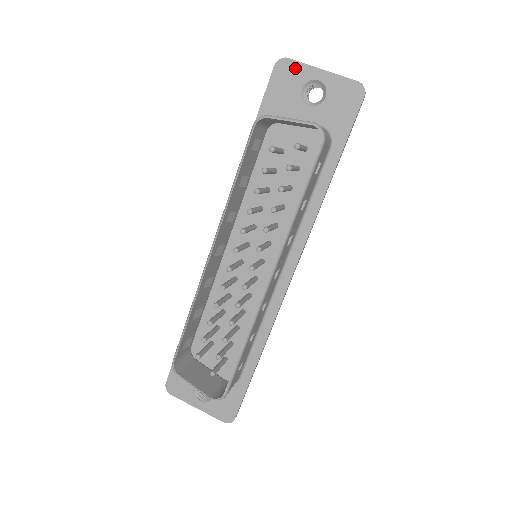
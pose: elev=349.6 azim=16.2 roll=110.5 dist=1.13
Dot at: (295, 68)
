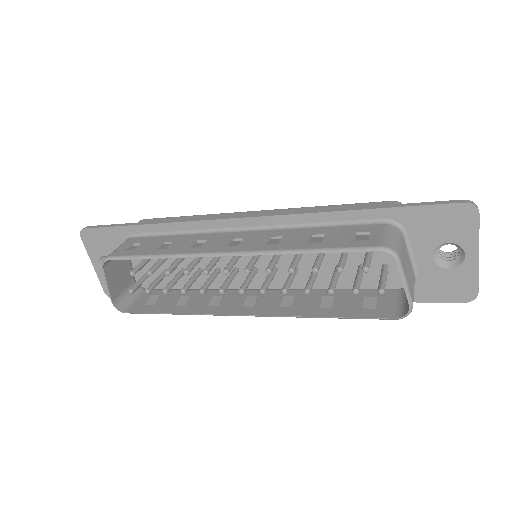
Dot at: (470, 227)
